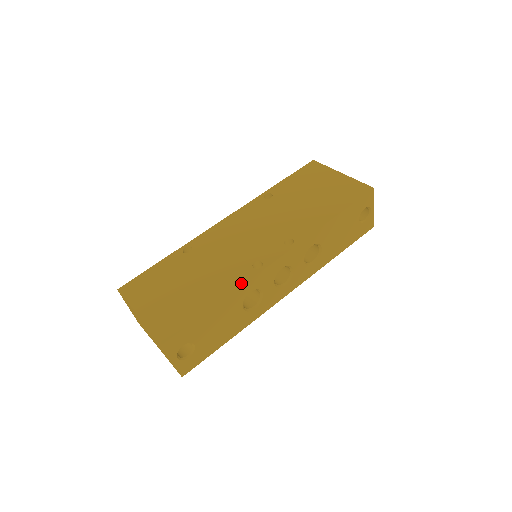
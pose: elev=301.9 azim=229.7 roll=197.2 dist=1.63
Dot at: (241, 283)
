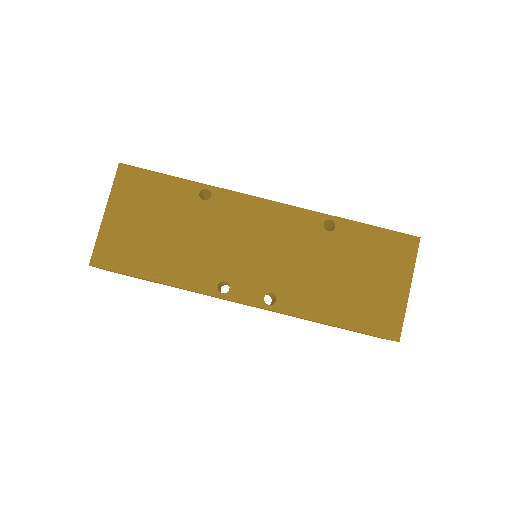
Dot at: (193, 288)
